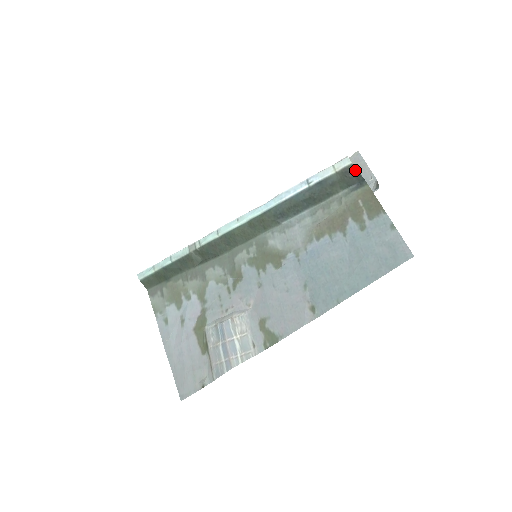
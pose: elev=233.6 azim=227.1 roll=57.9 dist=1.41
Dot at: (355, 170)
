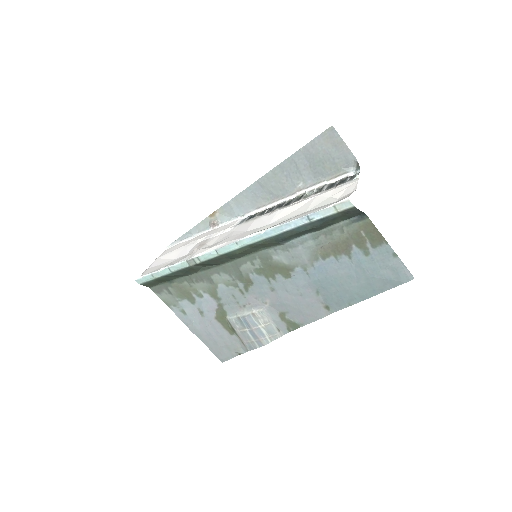
Dot at: (357, 210)
